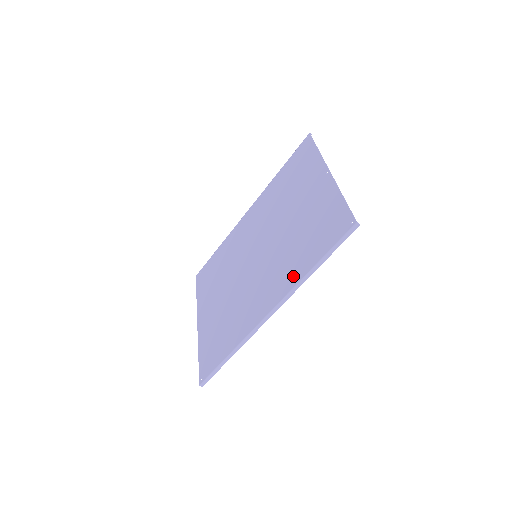
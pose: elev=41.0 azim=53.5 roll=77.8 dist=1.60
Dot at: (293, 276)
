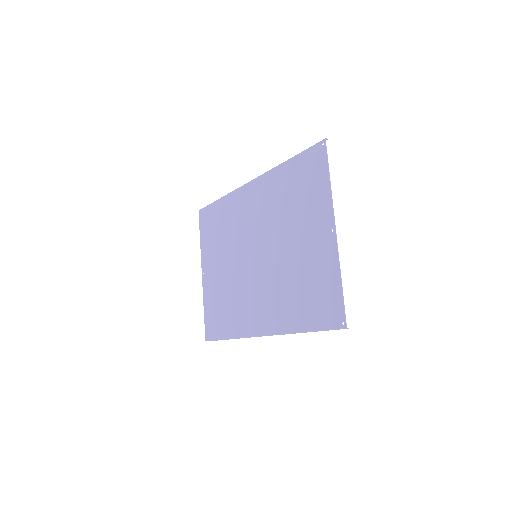
Dot at: (286, 321)
